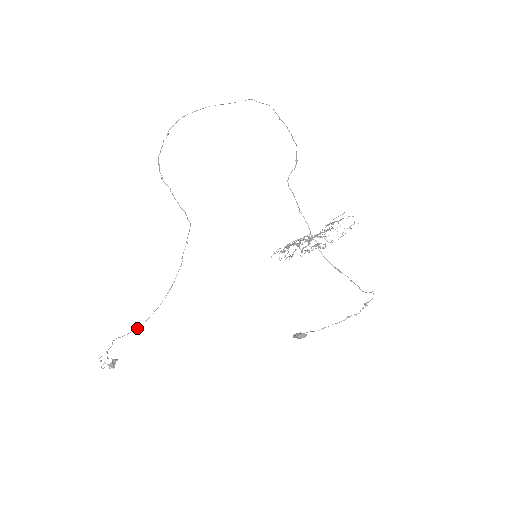
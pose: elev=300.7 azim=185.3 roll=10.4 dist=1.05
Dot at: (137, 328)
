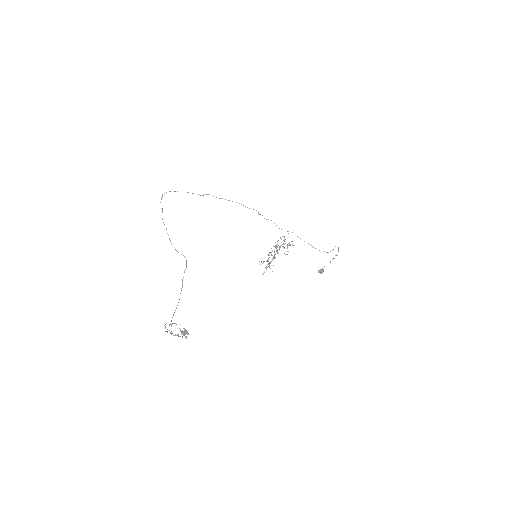
Dot at: (167, 331)
